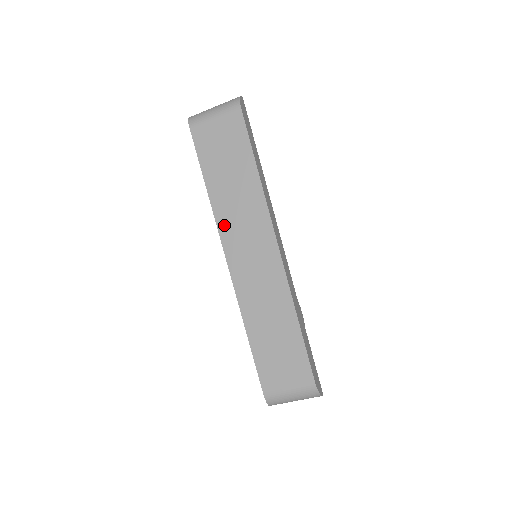
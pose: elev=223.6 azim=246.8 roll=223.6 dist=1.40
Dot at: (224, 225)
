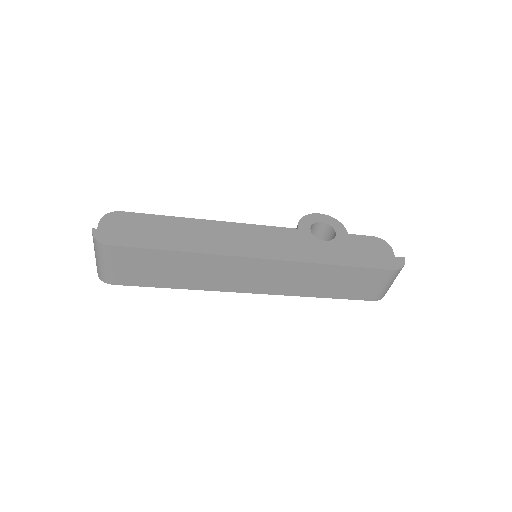
Dot at: (221, 287)
